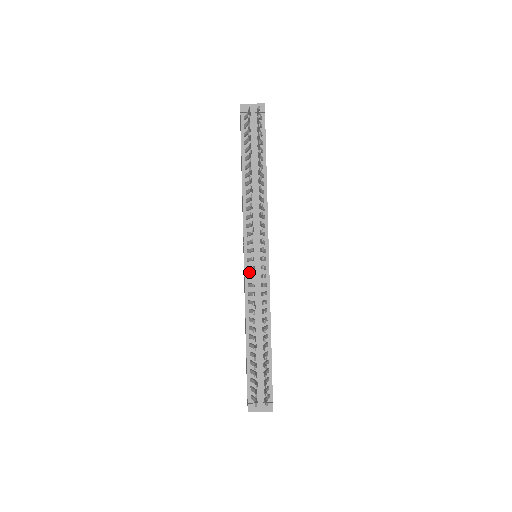
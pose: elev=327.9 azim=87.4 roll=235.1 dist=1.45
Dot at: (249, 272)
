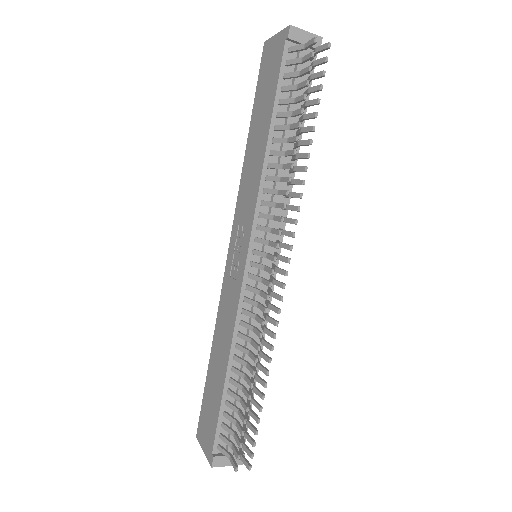
Dot at: (249, 281)
